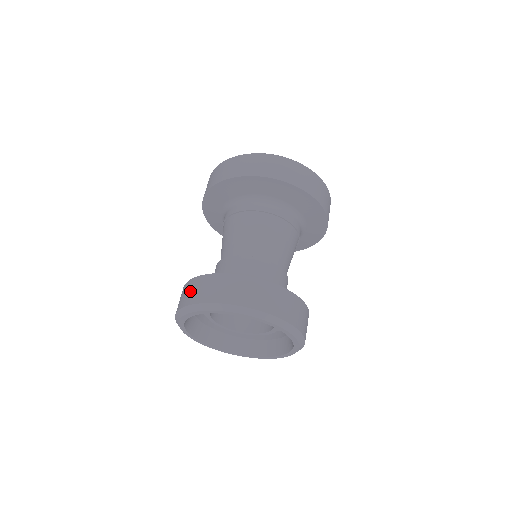
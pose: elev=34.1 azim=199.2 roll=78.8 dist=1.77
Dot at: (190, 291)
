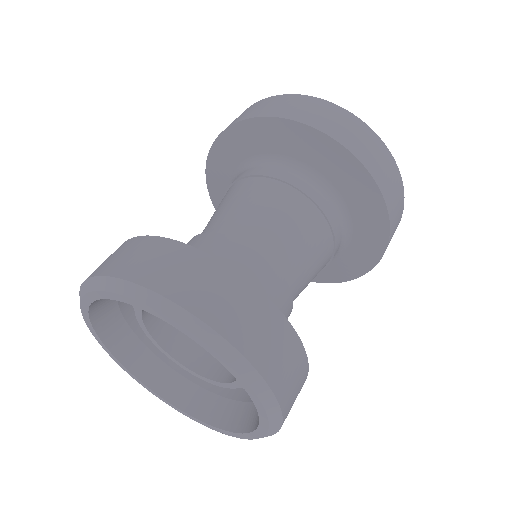
Dot at: occluded
